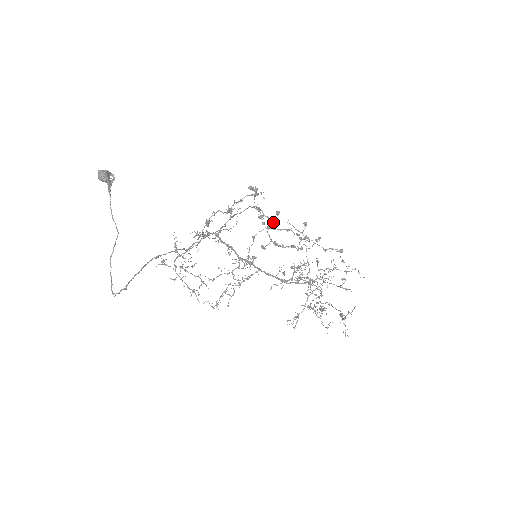
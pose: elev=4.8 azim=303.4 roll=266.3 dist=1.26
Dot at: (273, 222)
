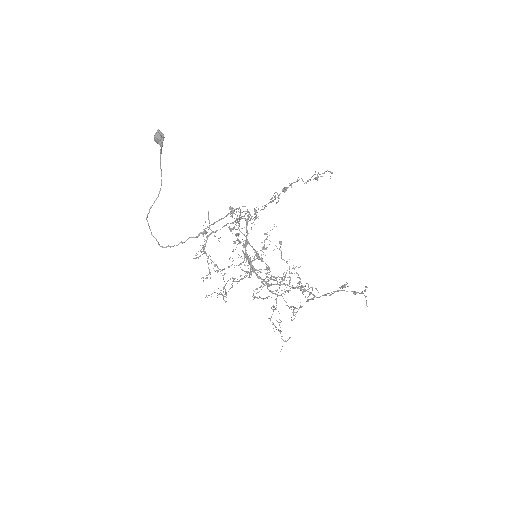
Dot at: occluded
